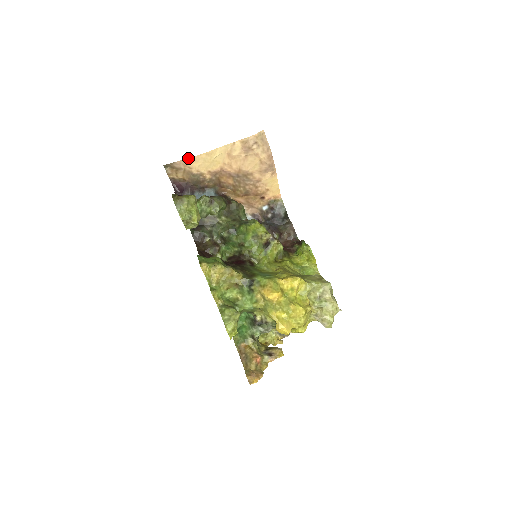
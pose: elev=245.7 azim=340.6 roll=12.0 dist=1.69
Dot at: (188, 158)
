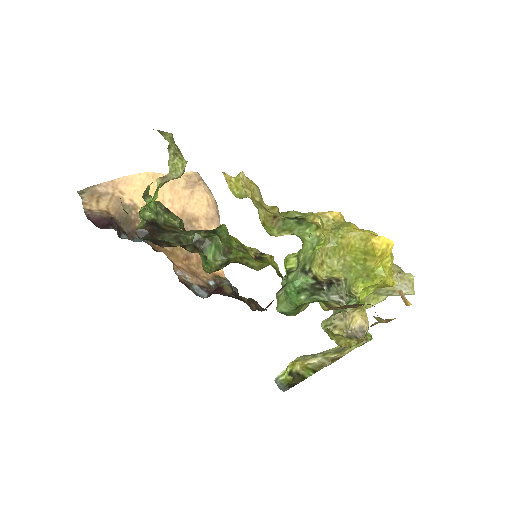
Dot at: (121, 177)
